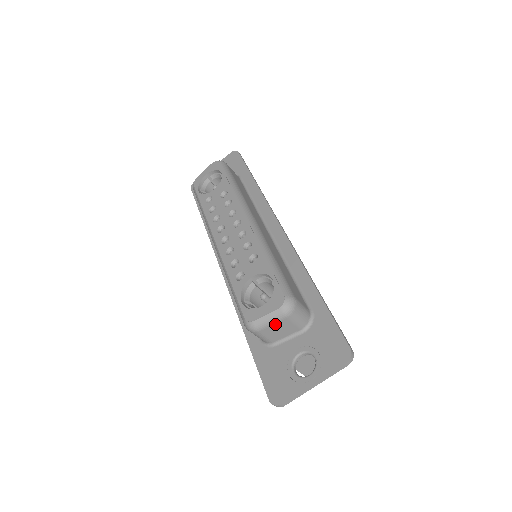
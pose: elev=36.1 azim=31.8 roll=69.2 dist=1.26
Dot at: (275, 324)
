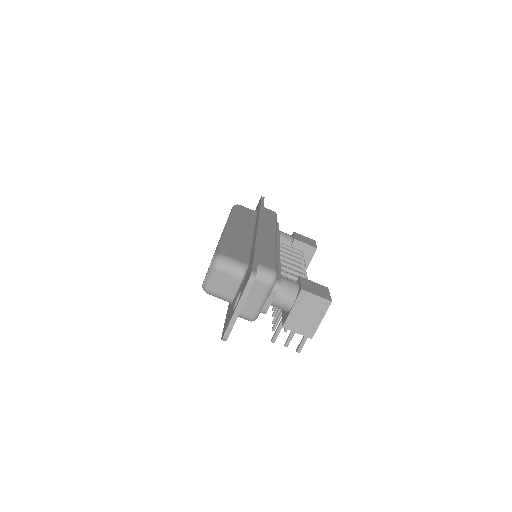
Dot at: (215, 279)
